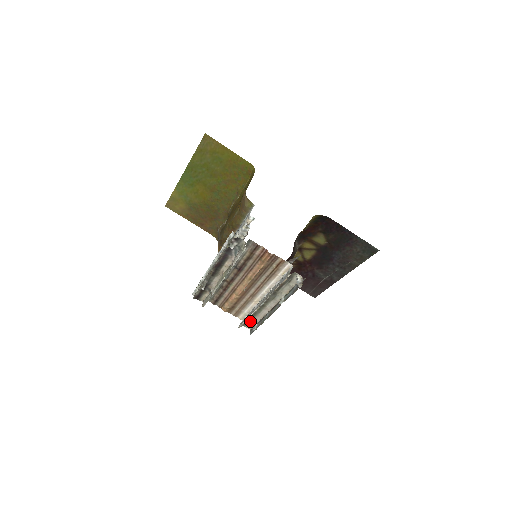
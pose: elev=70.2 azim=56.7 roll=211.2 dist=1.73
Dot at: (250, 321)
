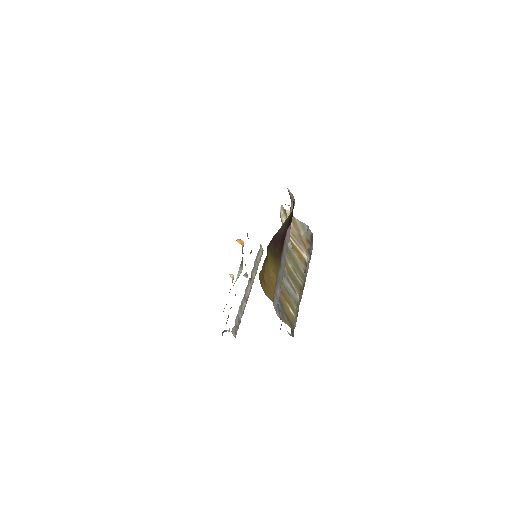
Dot at: occluded
